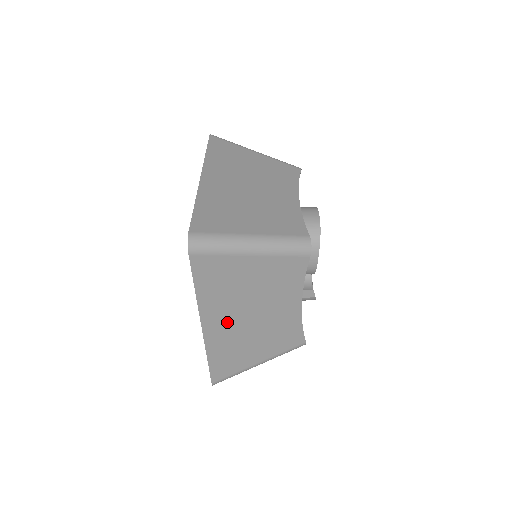
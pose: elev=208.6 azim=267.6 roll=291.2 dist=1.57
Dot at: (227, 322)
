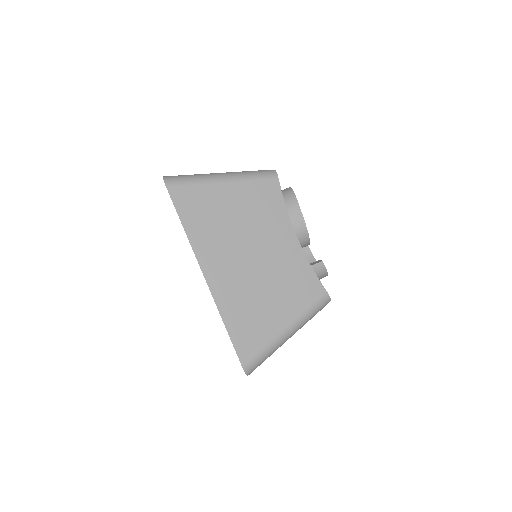
Dot at: (228, 266)
